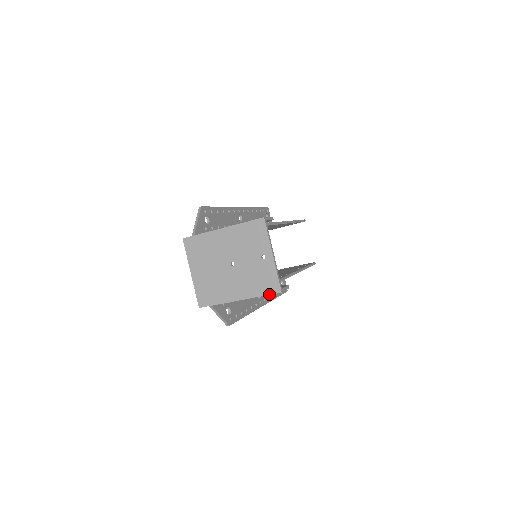
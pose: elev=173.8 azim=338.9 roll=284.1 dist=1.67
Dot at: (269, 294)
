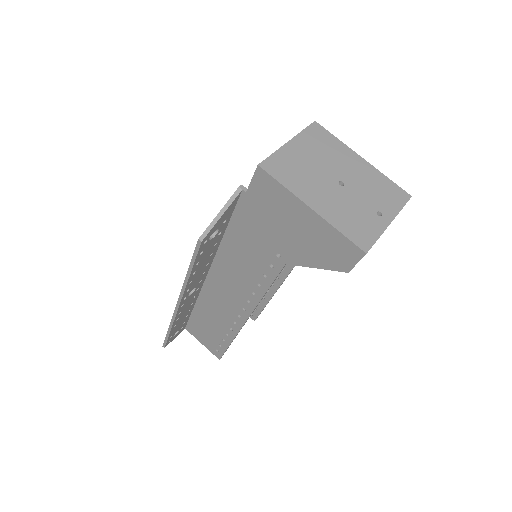
Dot at: (351, 240)
